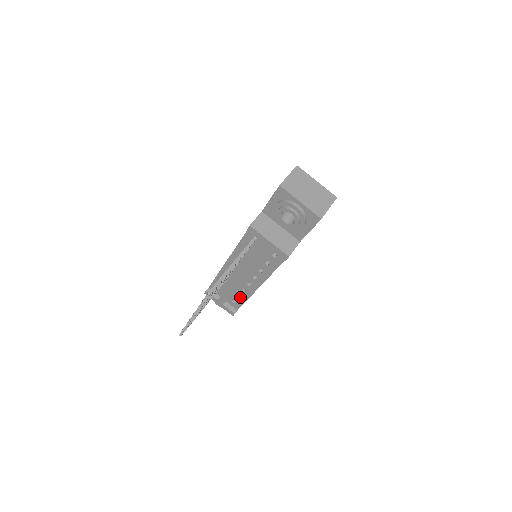
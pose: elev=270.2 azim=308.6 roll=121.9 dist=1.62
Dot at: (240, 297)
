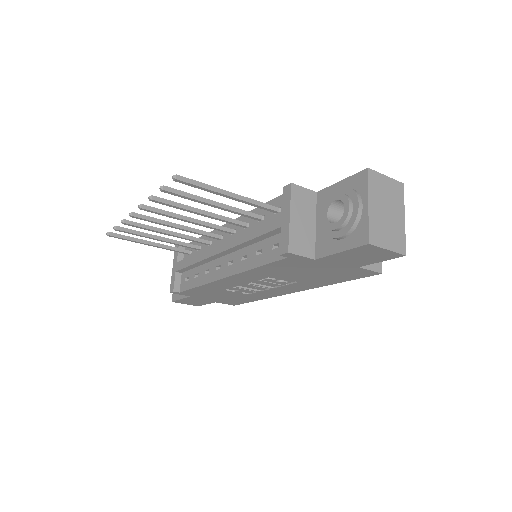
Dot at: (197, 277)
